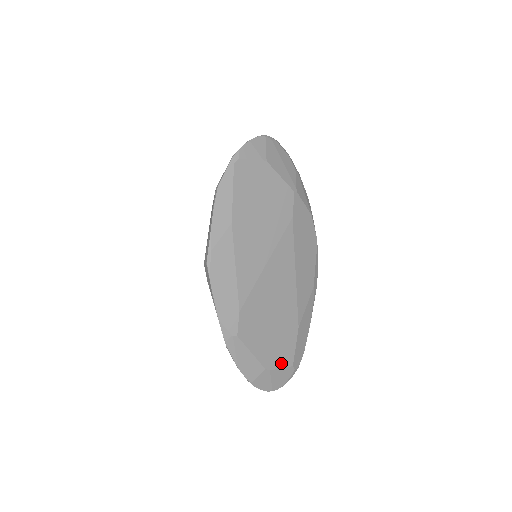
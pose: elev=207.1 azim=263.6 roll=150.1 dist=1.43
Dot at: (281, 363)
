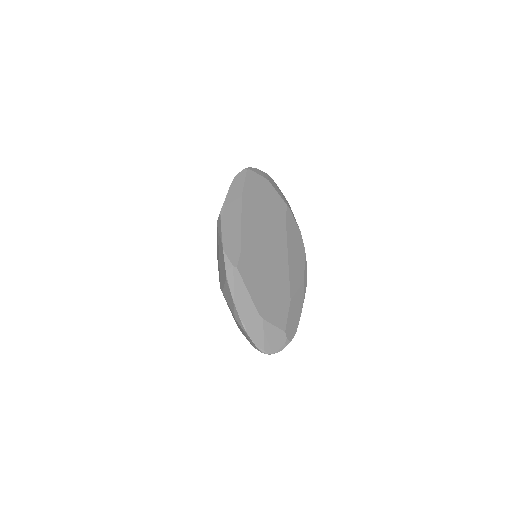
Dot at: (274, 320)
